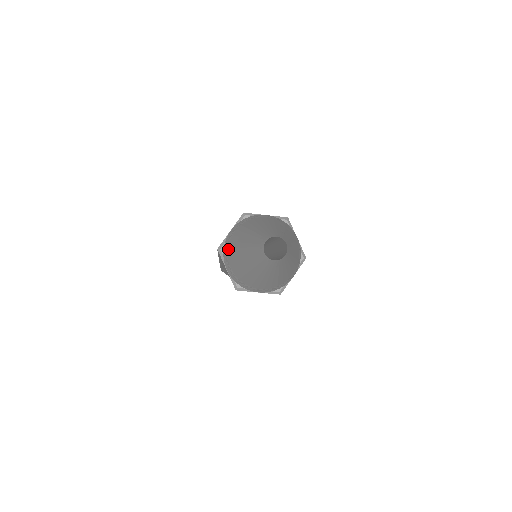
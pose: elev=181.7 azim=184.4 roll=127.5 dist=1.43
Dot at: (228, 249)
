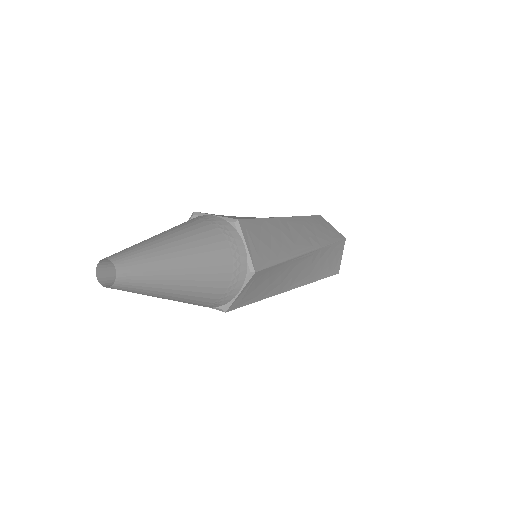
Dot at: occluded
